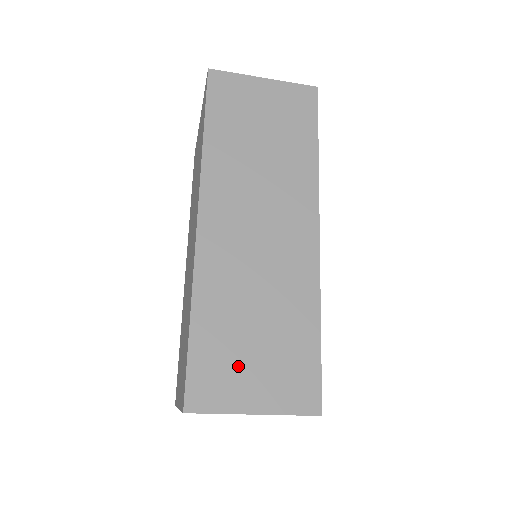
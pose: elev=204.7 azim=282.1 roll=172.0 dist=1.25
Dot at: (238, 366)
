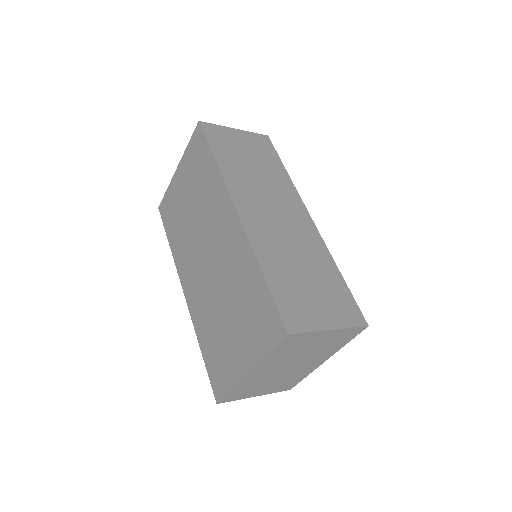
Dot at: (306, 300)
